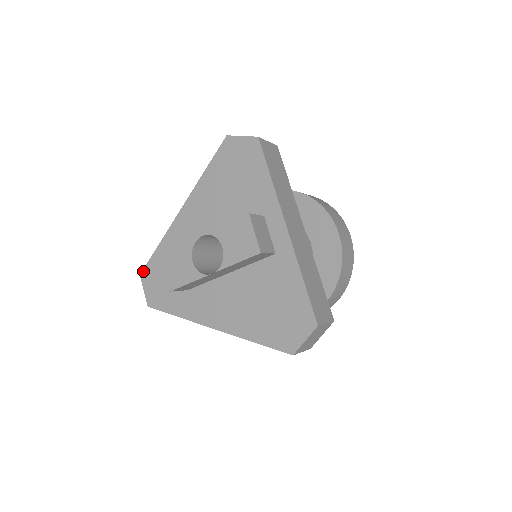
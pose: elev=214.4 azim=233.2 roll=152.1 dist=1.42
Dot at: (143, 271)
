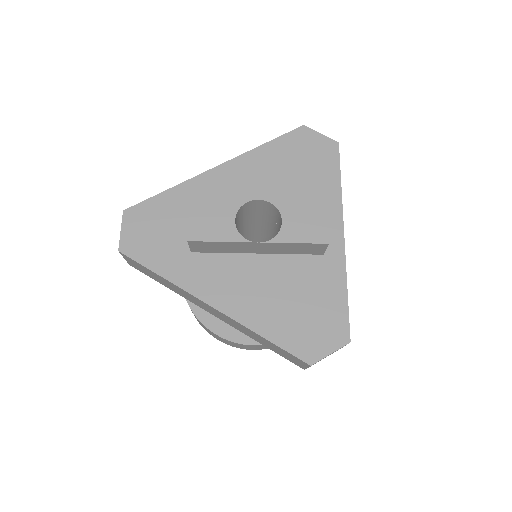
Dot at: (131, 208)
